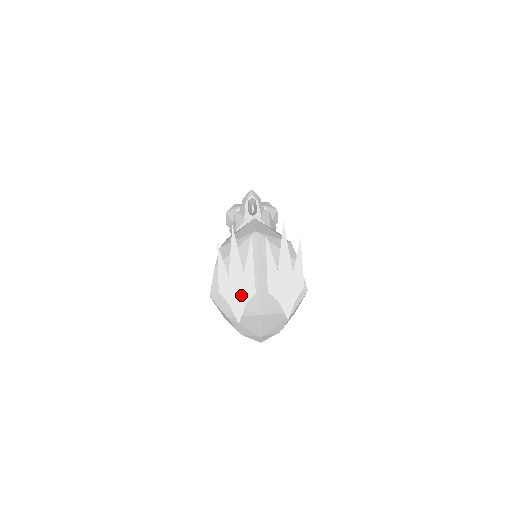
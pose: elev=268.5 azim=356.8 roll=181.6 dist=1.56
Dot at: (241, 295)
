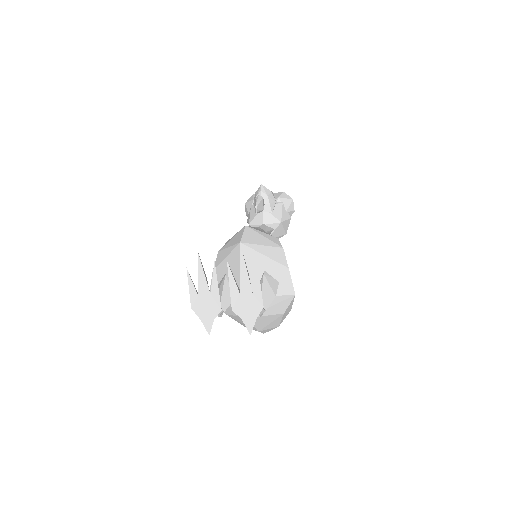
Dot at: (209, 312)
